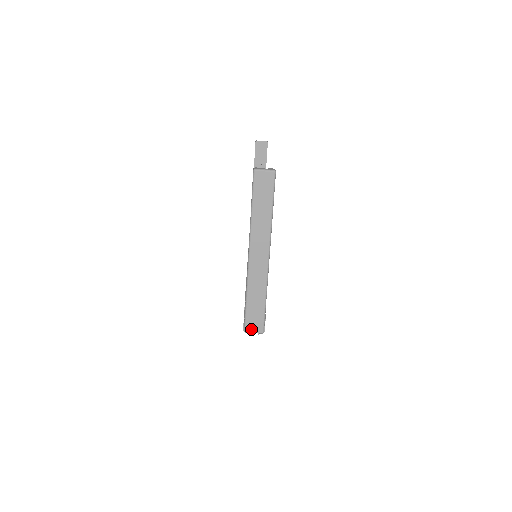
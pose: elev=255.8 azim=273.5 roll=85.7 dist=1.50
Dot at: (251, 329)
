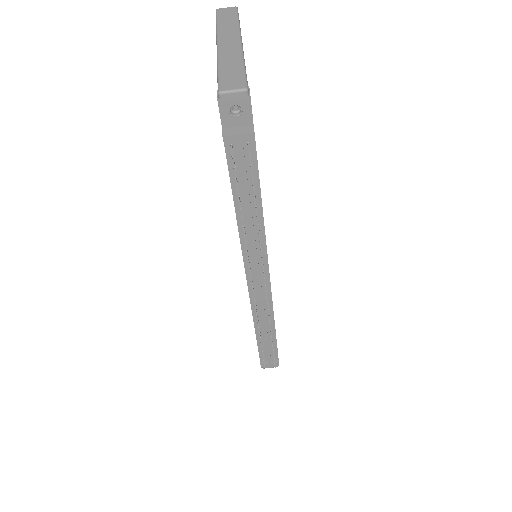
Dot at: (228, 88)
